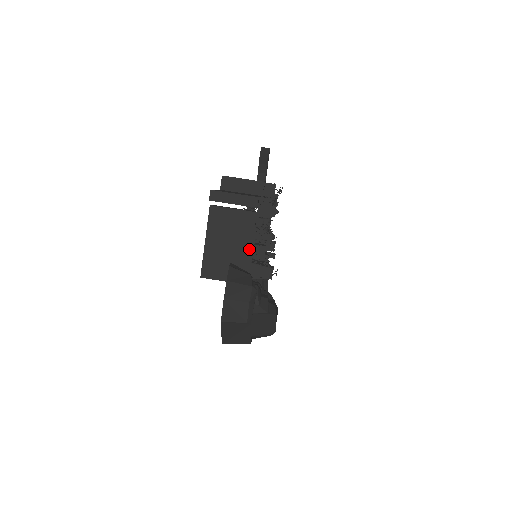
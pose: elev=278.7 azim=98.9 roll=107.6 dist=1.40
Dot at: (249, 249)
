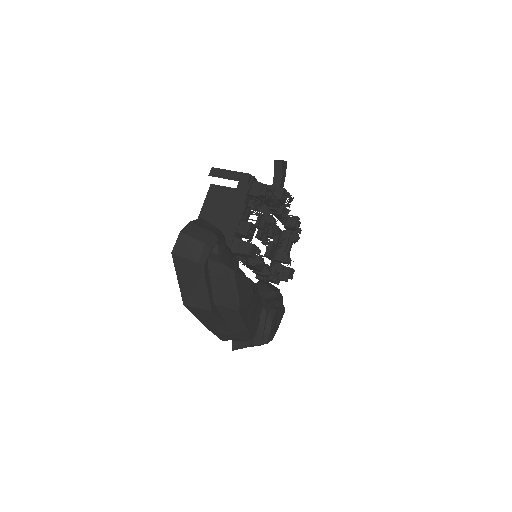
Dot at: (235, 223)
